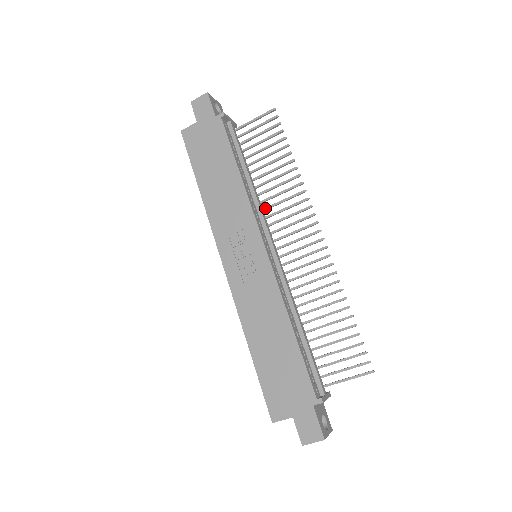
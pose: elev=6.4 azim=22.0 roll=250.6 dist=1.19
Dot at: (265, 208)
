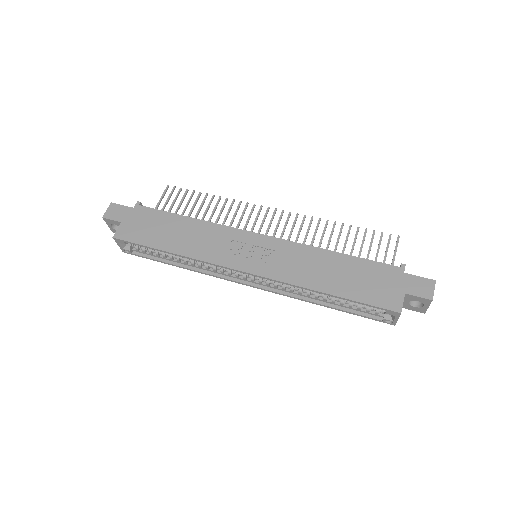
Dot at: occluded
